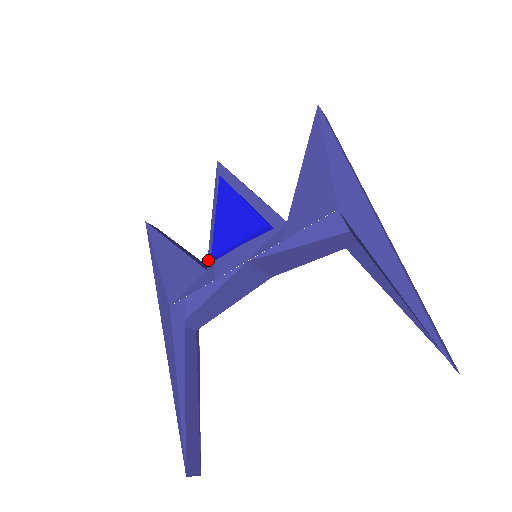
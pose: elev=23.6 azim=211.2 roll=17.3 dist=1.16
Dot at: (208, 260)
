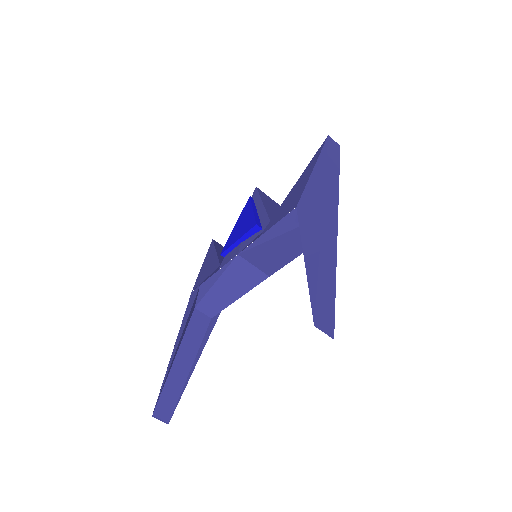
Dot at: occluded
